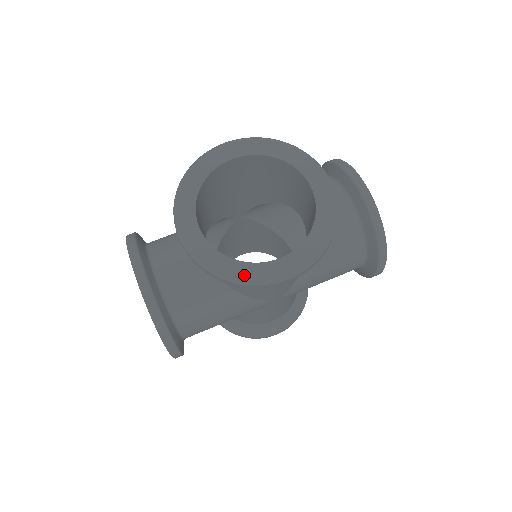
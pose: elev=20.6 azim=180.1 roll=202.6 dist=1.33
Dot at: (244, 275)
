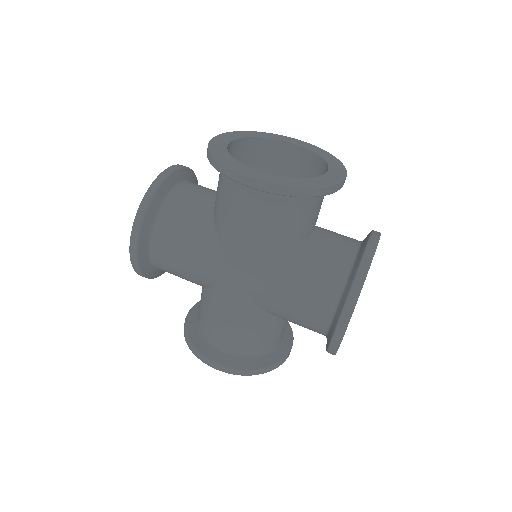
Dot at: (227, 161)
